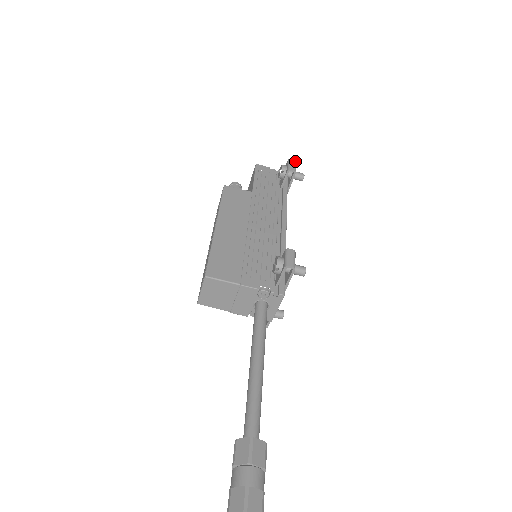
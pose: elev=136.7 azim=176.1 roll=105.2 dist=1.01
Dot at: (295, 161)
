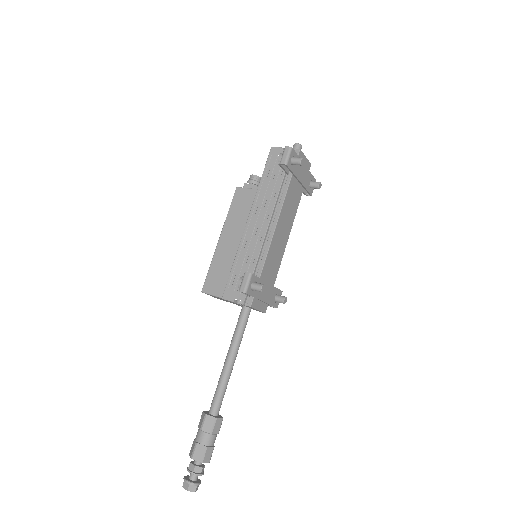
Dot at: (290, 148)
